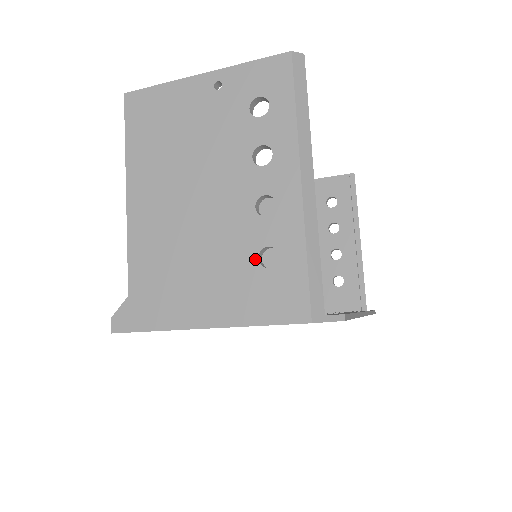
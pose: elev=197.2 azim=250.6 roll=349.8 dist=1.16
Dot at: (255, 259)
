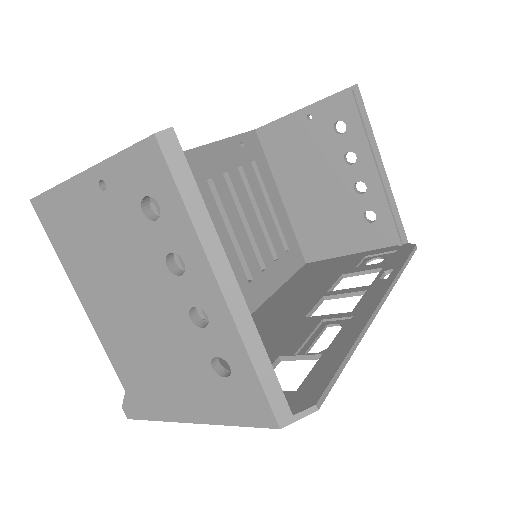
Dot at: (210, 368)
